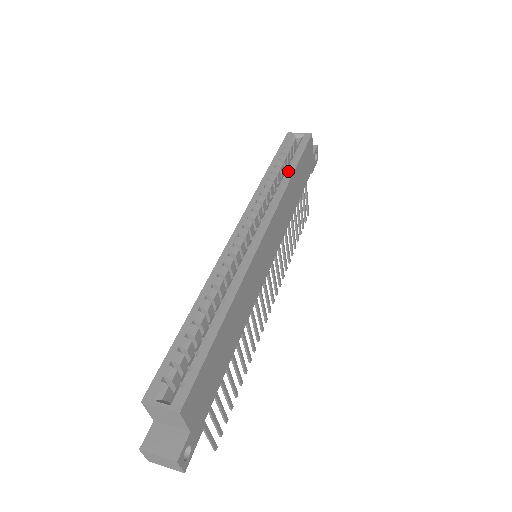
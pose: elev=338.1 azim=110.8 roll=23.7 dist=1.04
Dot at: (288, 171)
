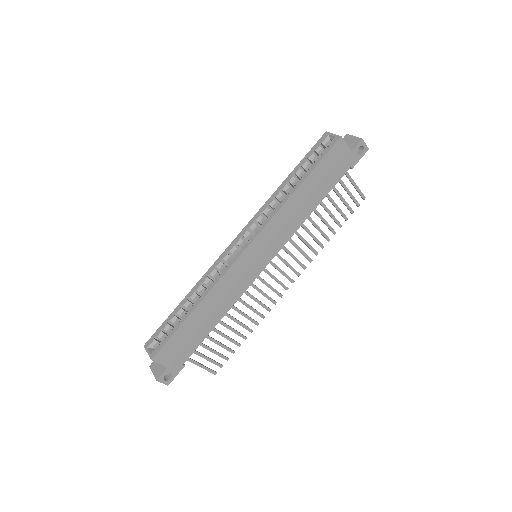
Dot at: (296, 184)
